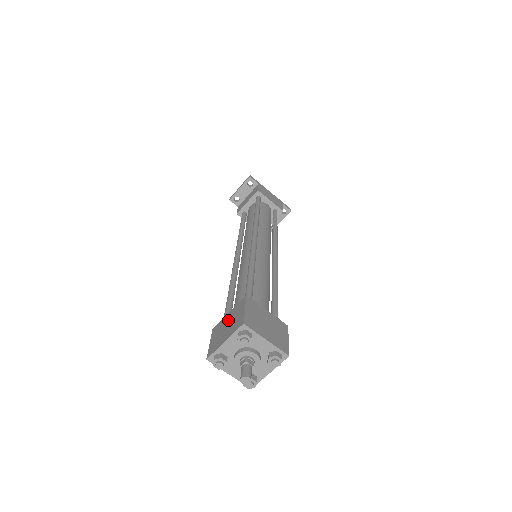
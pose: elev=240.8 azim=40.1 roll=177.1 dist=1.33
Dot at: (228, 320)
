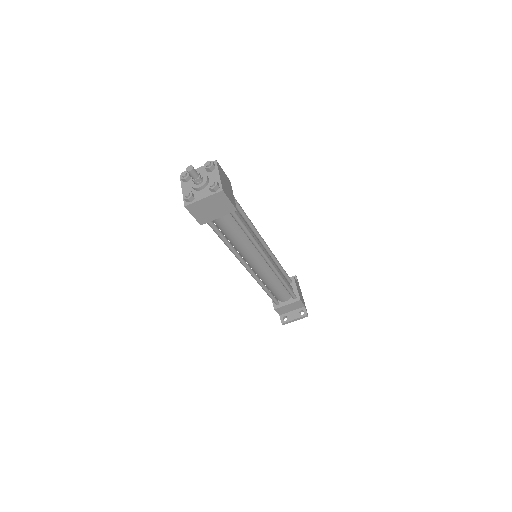
Dot at: occluded
